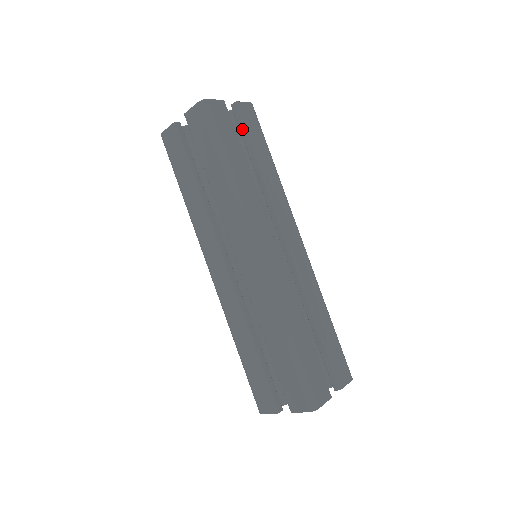
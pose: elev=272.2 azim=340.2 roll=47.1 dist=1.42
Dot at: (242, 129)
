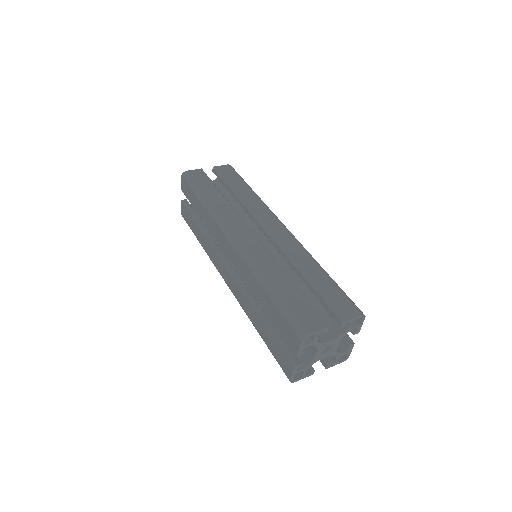
Dot at: occluded
